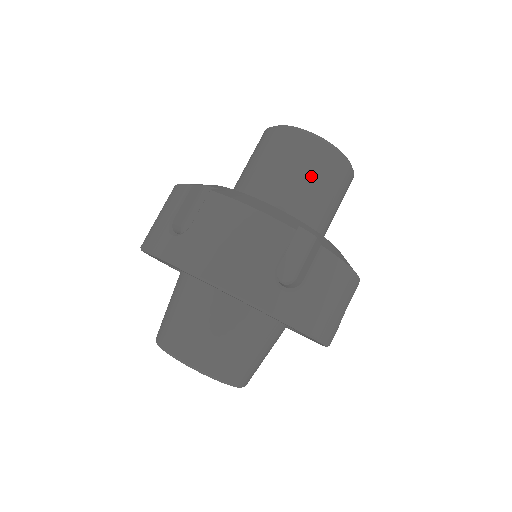
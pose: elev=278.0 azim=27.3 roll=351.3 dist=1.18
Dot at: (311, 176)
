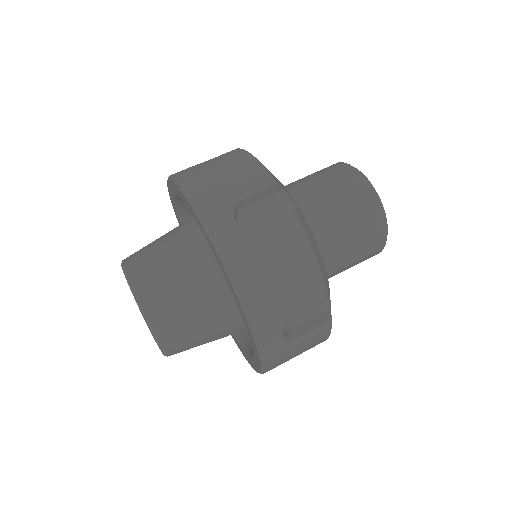
Dot at: (335, 193)
